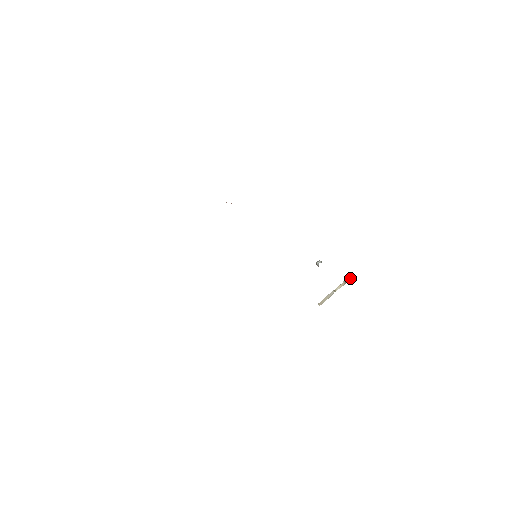
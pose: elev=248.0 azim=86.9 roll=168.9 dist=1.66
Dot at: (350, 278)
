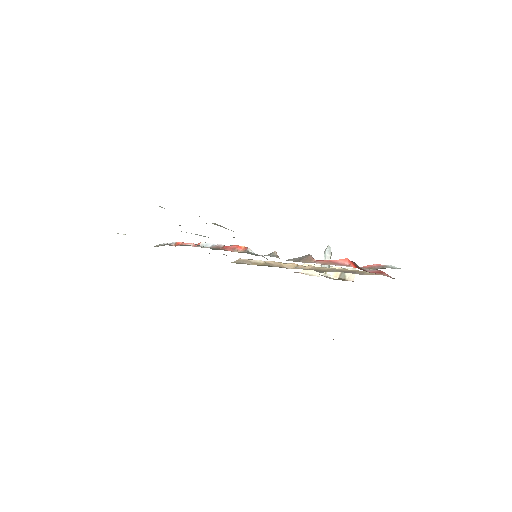
Dot at: (348, 276)
